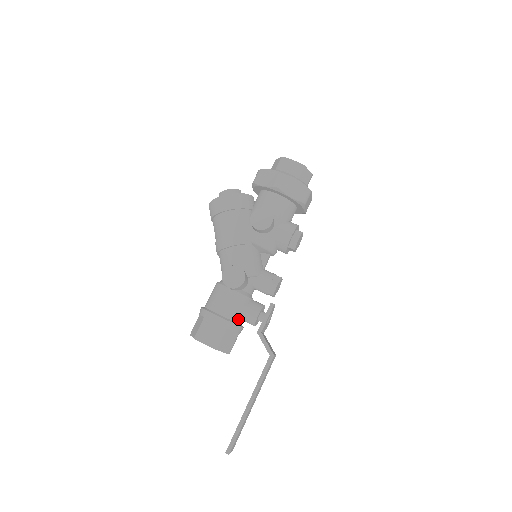
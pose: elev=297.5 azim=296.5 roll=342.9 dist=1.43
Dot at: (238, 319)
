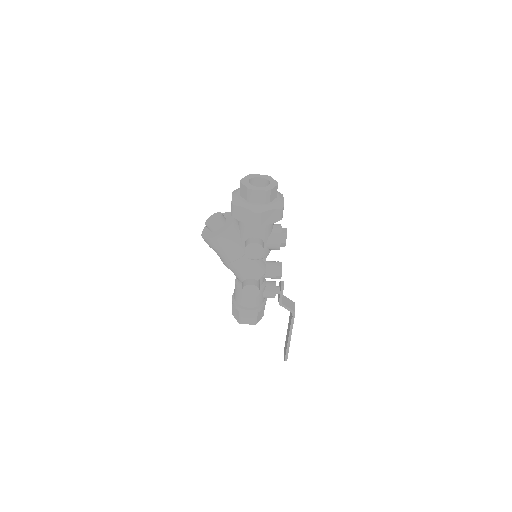
Dot at: (262, 301)
